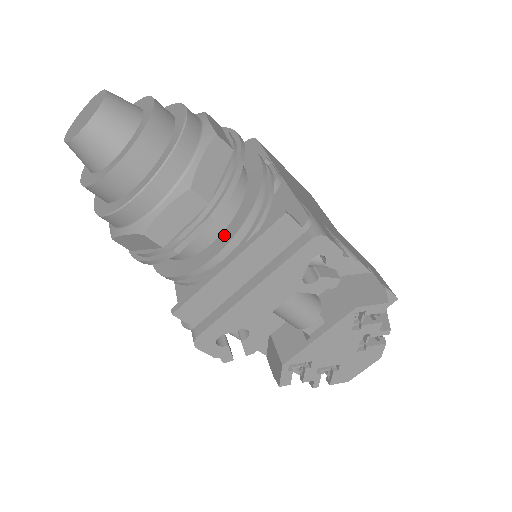
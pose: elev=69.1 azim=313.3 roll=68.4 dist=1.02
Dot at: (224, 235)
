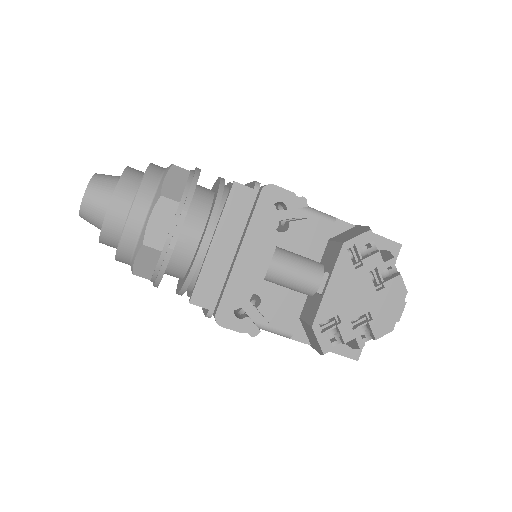
Dot at: (205, 227)
